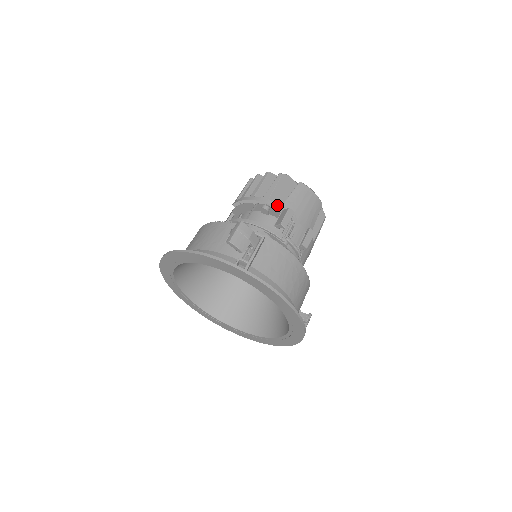
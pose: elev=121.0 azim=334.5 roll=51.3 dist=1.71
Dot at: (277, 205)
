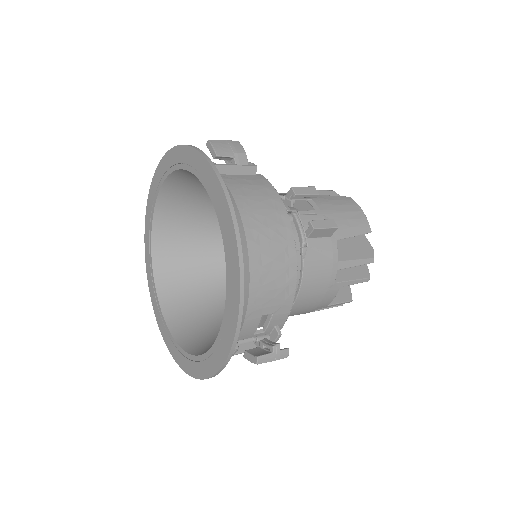
Dot at: occluded
